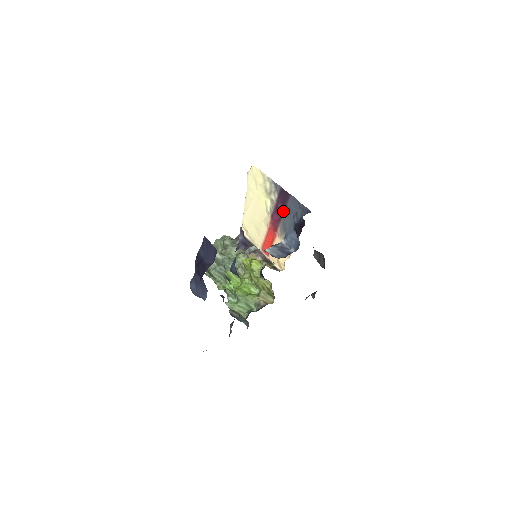
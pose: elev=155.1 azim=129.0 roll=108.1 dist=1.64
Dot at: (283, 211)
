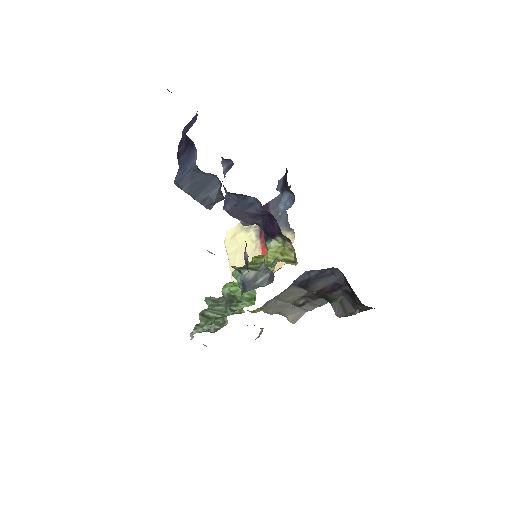
Dot at: occluded
